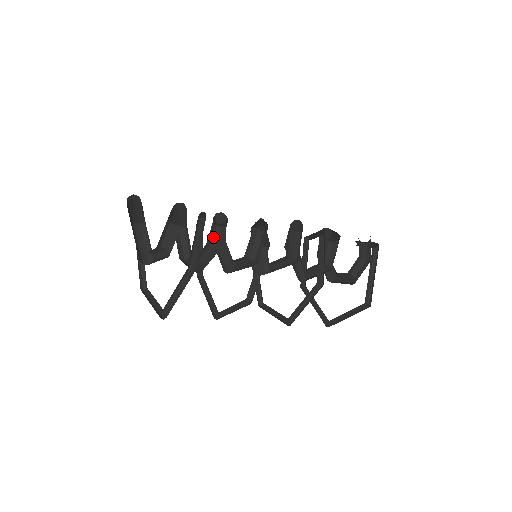
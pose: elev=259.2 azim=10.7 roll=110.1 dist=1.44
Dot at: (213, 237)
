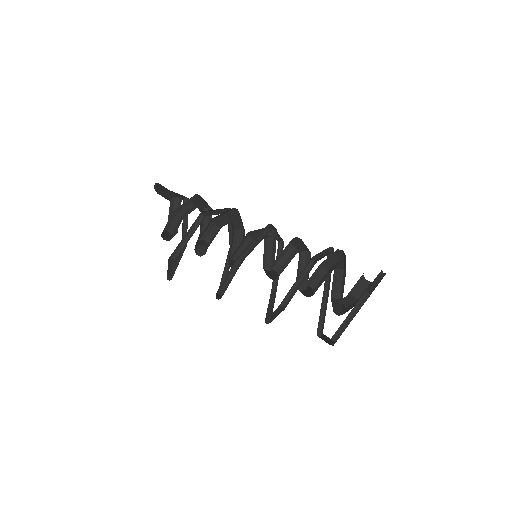
Dot at: (209, 234)
